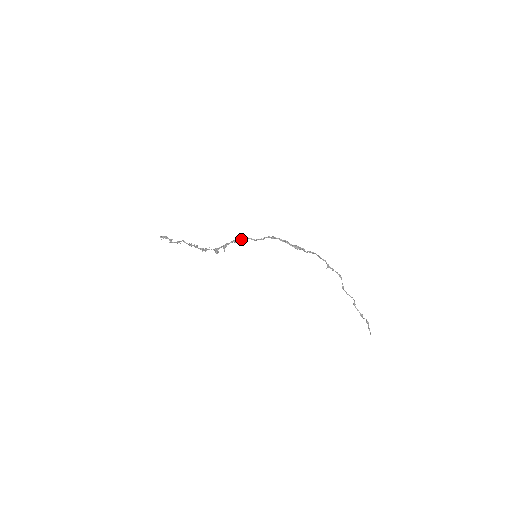
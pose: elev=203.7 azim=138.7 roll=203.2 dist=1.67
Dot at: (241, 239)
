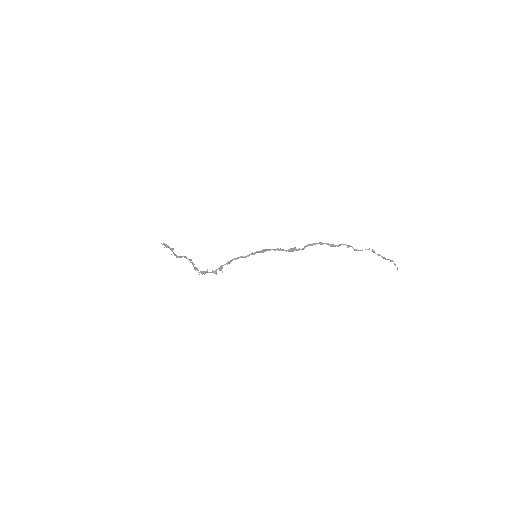
Dot at: occluded
